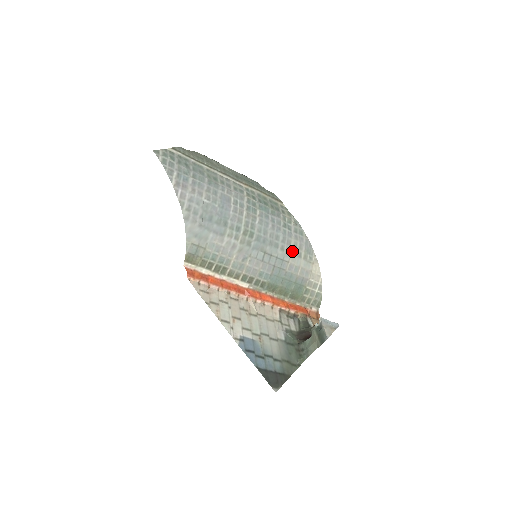
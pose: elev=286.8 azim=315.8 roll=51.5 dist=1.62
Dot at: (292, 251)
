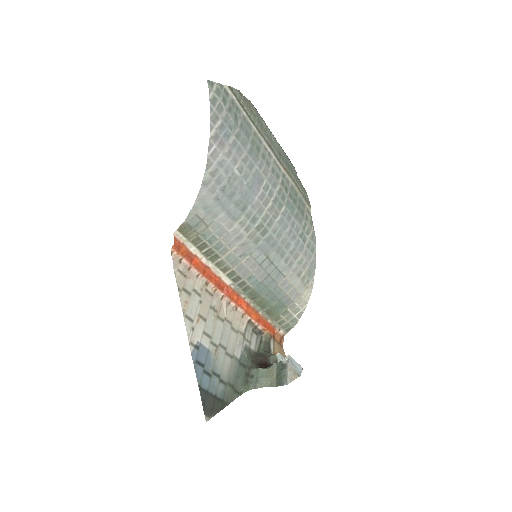
Dot at: (294, 266)
